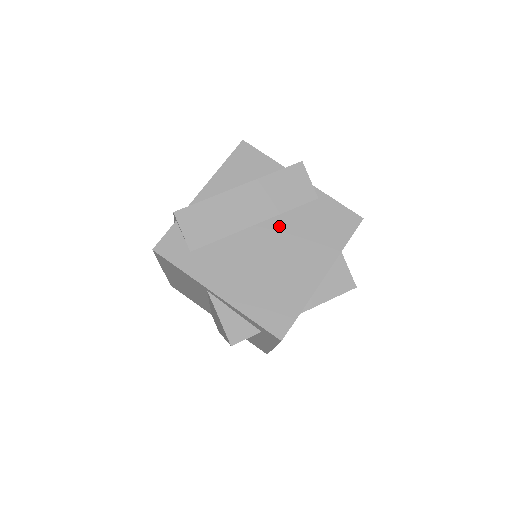
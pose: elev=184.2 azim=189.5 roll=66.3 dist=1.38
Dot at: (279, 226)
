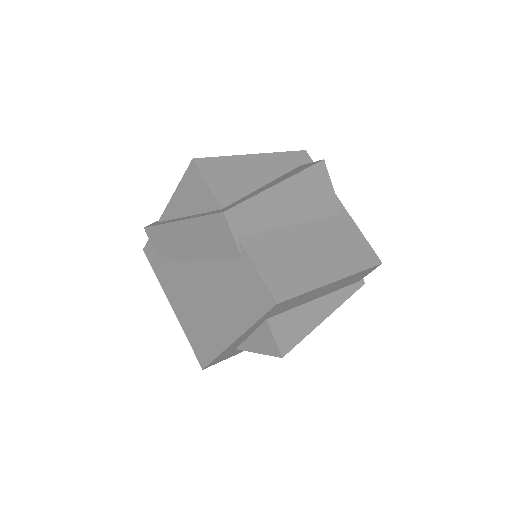
Dot at: (210, 272)
